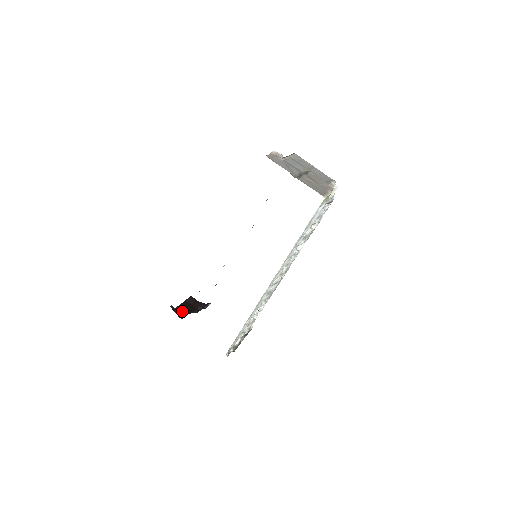
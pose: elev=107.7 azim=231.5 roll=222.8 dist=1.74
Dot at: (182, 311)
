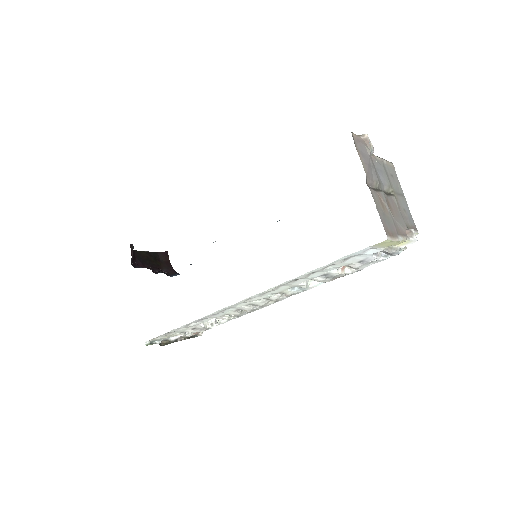
Dot at: (142, 259)
